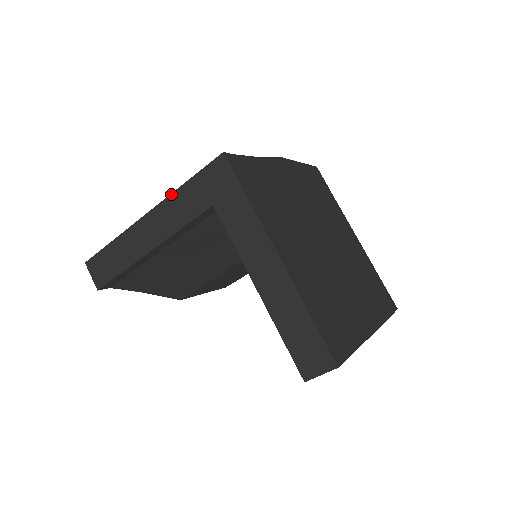
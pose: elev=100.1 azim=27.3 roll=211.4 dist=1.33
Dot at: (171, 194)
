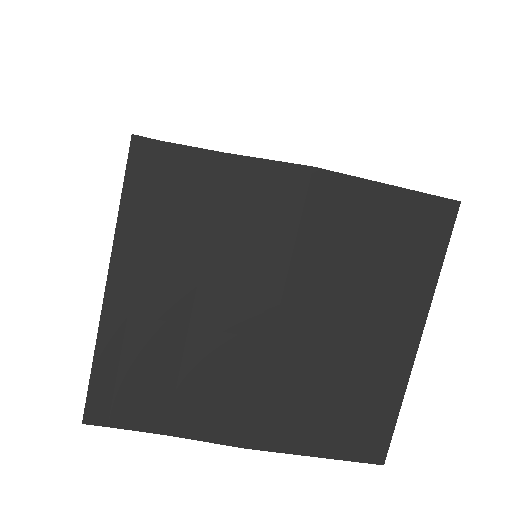
Dot at: occluded
